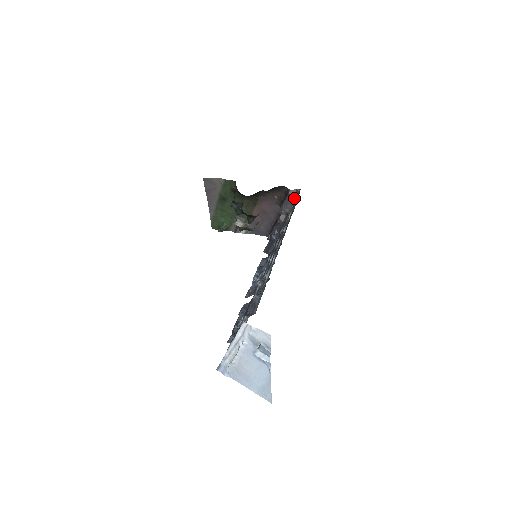
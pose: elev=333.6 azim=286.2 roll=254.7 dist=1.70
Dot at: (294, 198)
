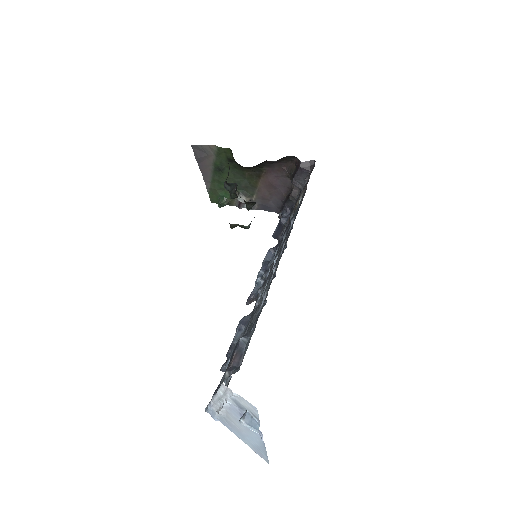
Dot at: (307, 173)
